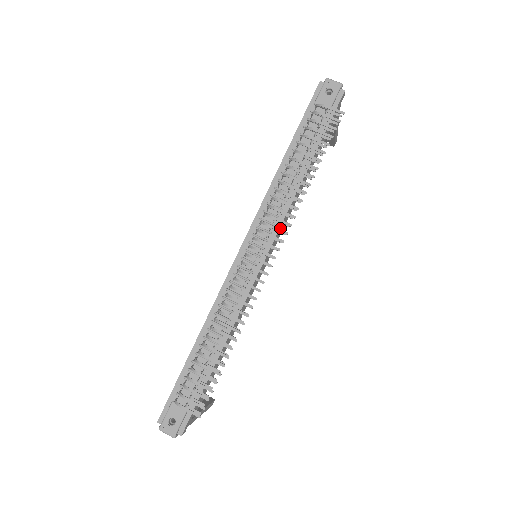
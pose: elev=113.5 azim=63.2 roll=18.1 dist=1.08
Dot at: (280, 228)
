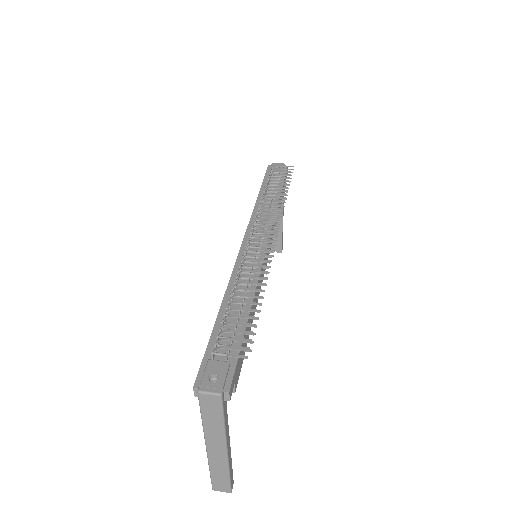
Dot at: (272, 229)
